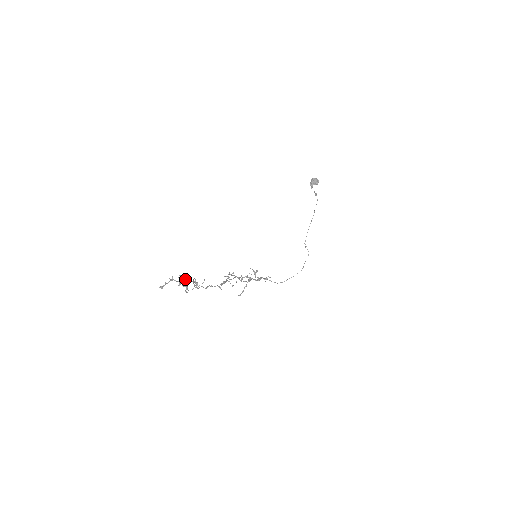
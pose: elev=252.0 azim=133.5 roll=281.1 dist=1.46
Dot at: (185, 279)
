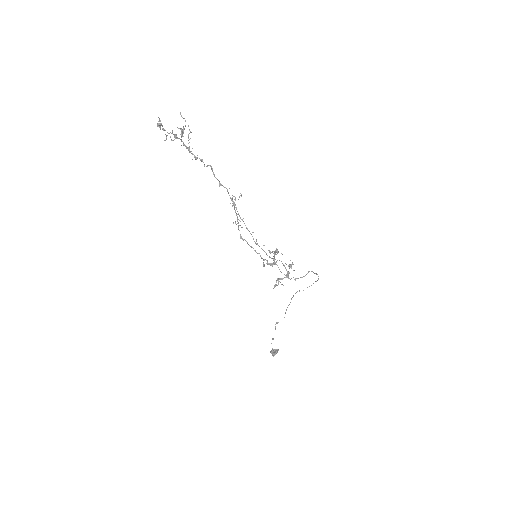
Dot at: (178, 138)
